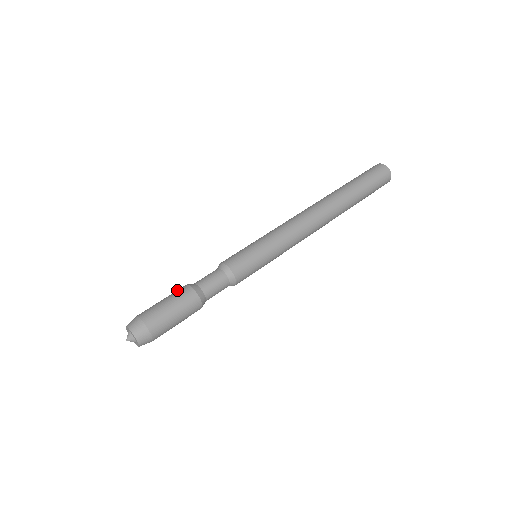
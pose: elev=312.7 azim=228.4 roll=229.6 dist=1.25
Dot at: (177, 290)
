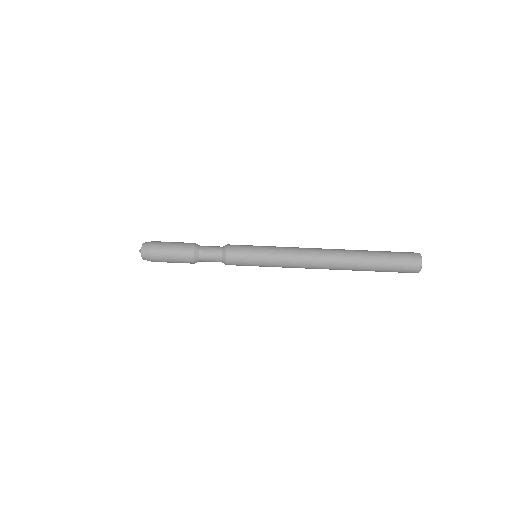
Dot at: (185, 247)
